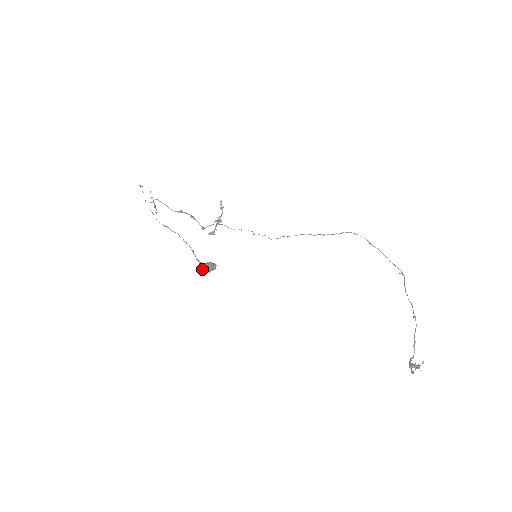
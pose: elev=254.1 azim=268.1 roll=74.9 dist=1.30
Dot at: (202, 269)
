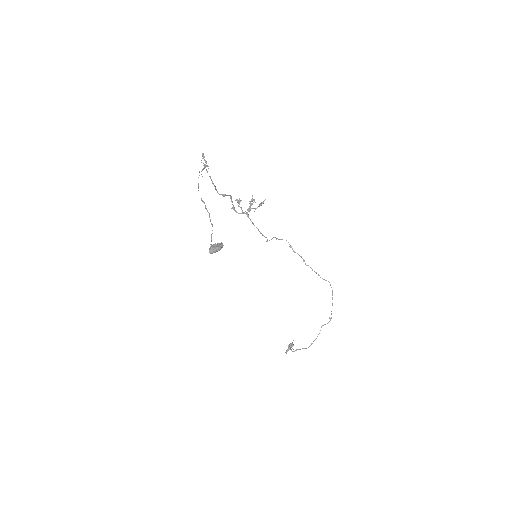
Dot at: (210, 253)
